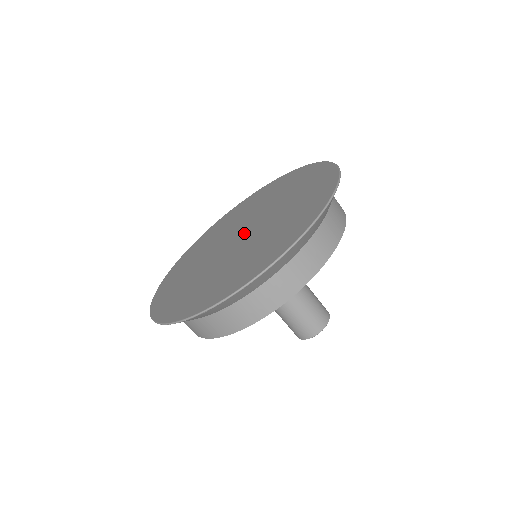
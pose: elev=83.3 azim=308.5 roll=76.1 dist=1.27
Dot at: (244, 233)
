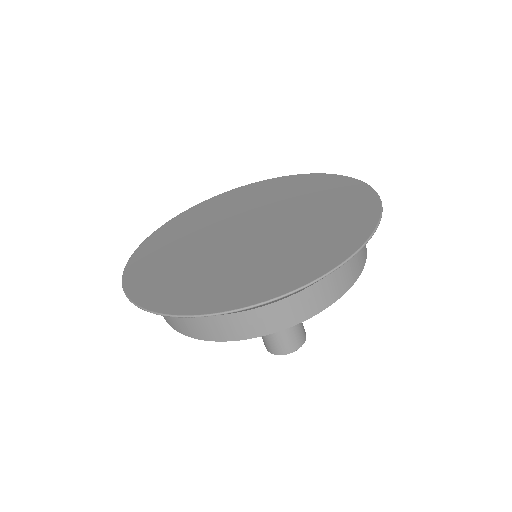
Dot at: (254, 229)
